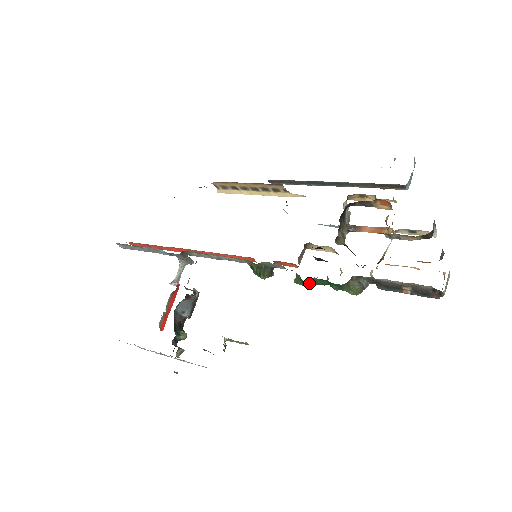
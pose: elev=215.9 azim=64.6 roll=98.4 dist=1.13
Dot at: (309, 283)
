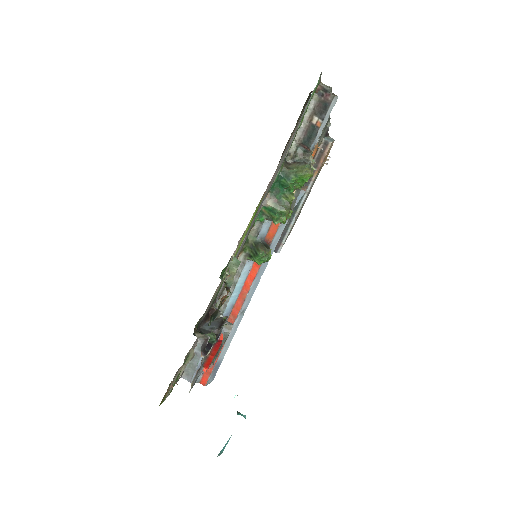
Dot at: (273, 204)
